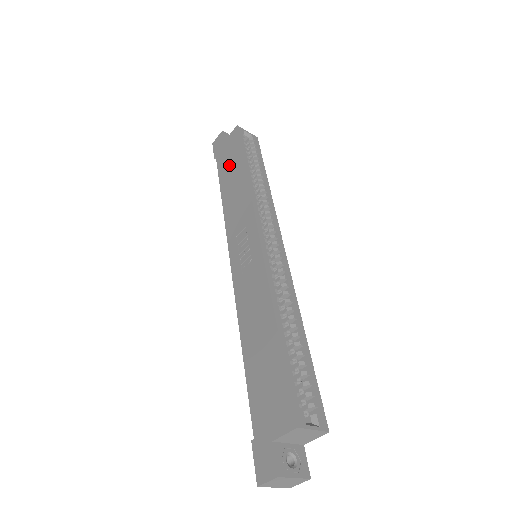
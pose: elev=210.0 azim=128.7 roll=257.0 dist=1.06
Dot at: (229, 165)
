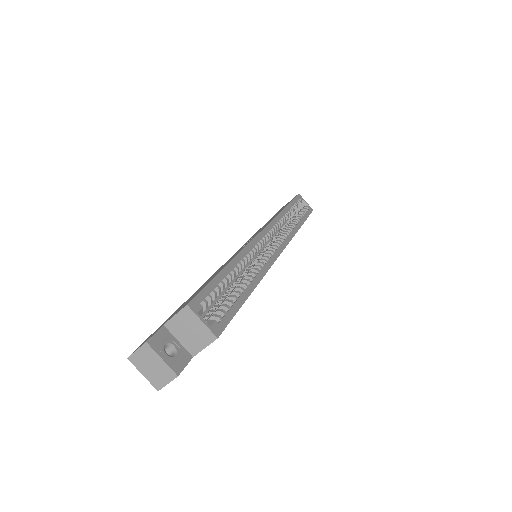
Dot at: occluded
